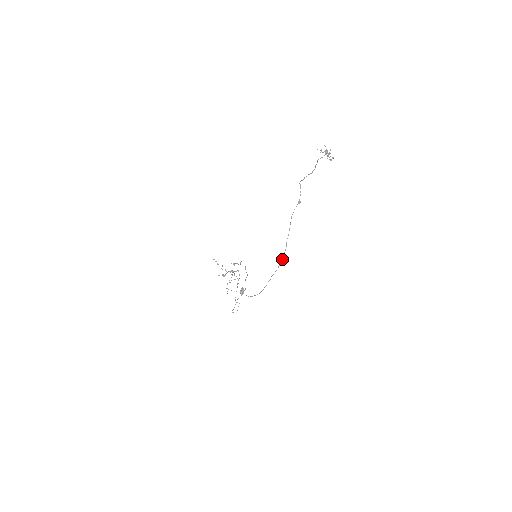
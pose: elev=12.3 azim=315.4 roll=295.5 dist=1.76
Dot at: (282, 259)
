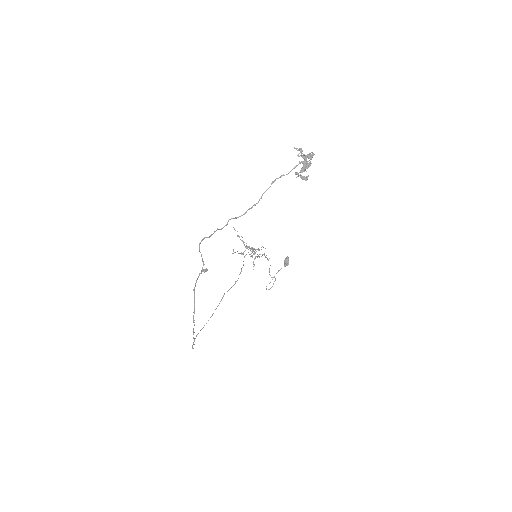
Dot at: occluded
